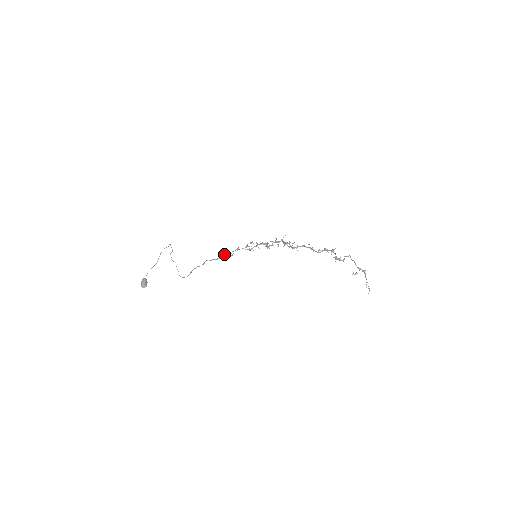
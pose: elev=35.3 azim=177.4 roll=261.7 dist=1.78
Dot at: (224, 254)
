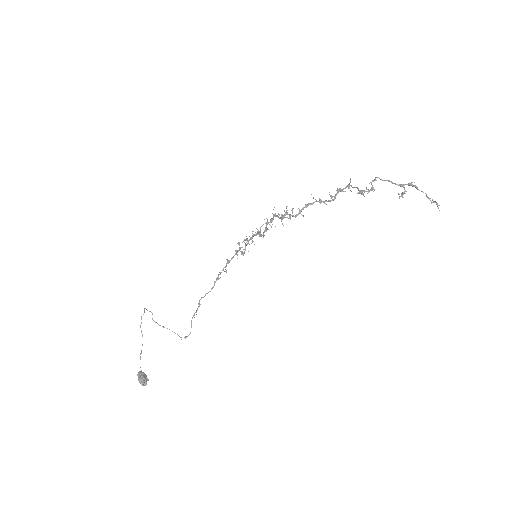
Dot at: occluded
